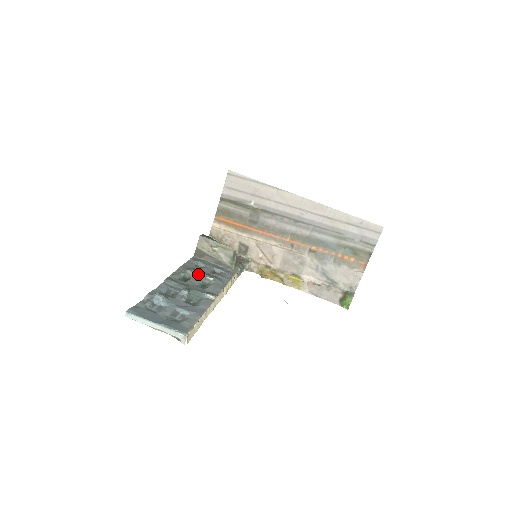
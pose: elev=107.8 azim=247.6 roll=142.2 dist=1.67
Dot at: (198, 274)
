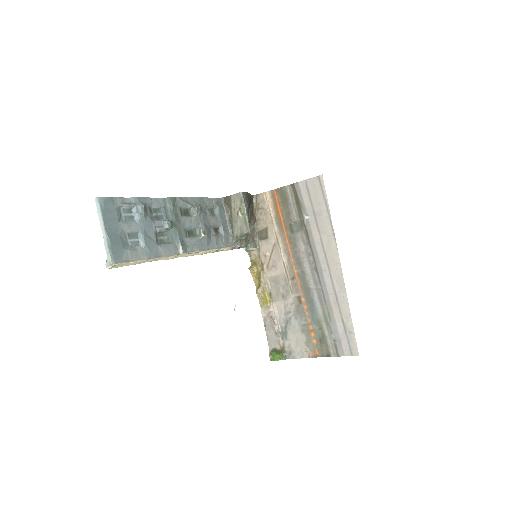
Dot at: (200, 219)
